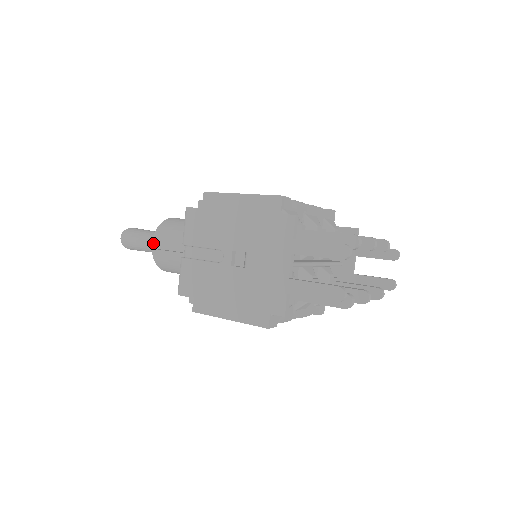
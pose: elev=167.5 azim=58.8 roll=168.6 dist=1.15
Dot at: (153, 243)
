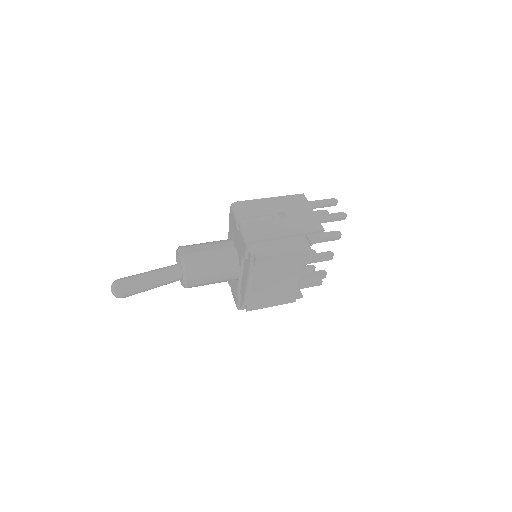
Dot at: (163, 271)
